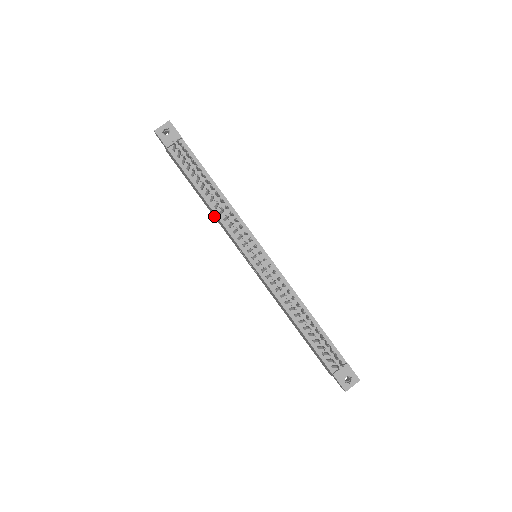
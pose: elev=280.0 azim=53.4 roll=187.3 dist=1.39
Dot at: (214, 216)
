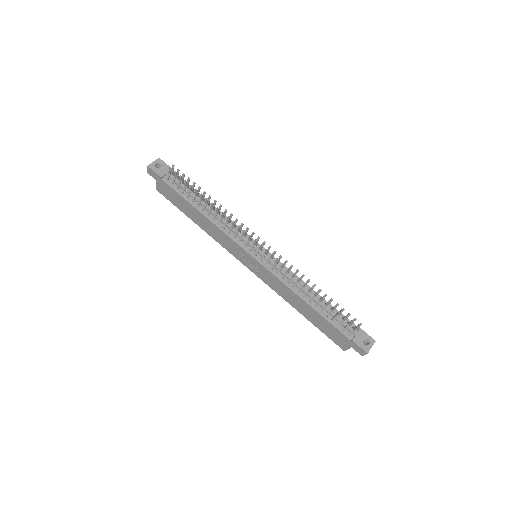
Dot at: (209, 233)
